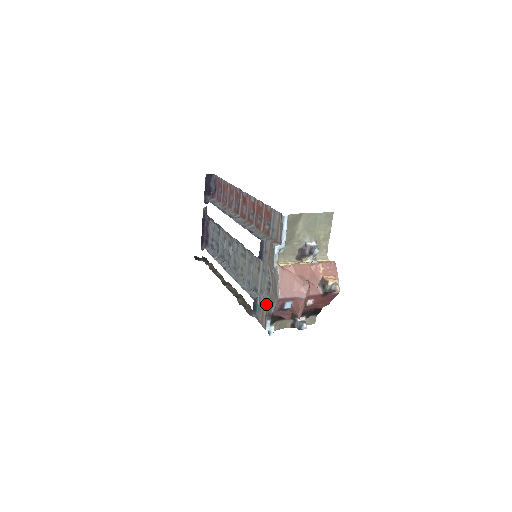
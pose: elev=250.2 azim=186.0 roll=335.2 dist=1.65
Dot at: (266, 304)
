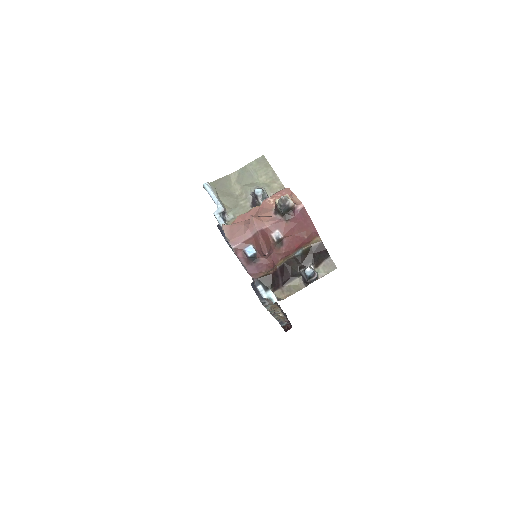
Dot at: occluded
